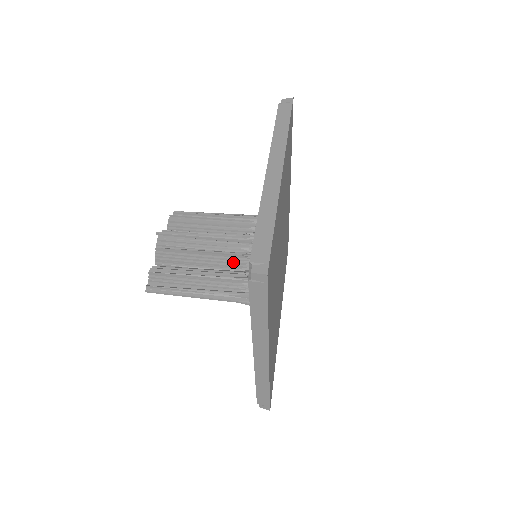
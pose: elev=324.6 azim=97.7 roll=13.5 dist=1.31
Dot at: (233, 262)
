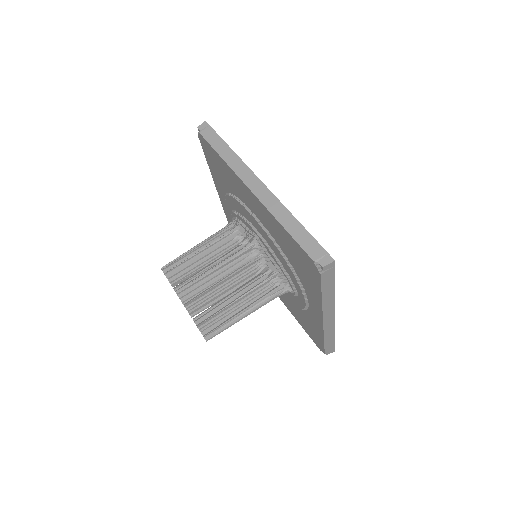
Dot at: (249, 272)
